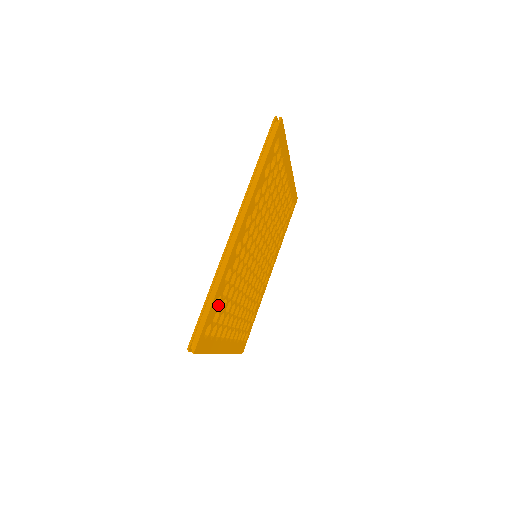
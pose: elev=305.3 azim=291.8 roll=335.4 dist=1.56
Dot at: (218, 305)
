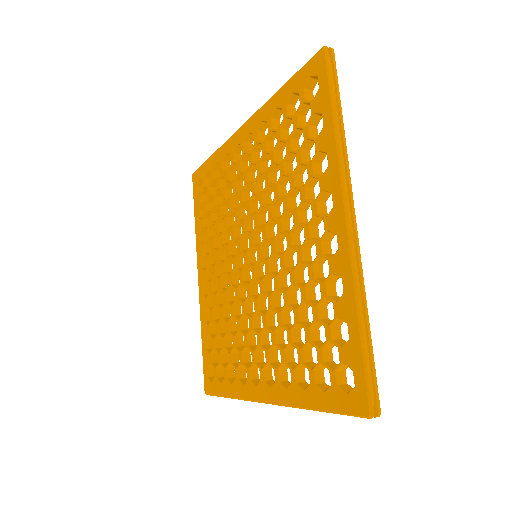
Dot at: (340, 335)
